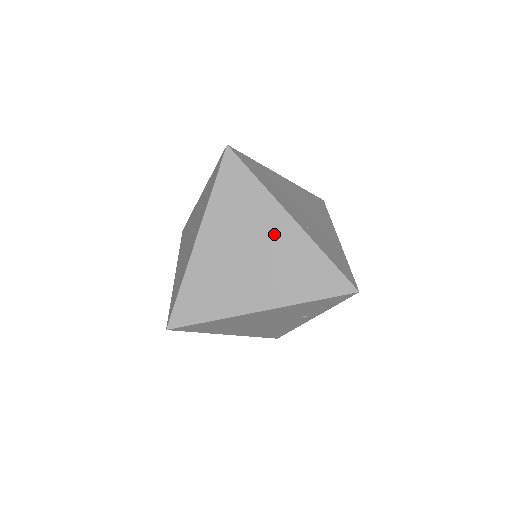
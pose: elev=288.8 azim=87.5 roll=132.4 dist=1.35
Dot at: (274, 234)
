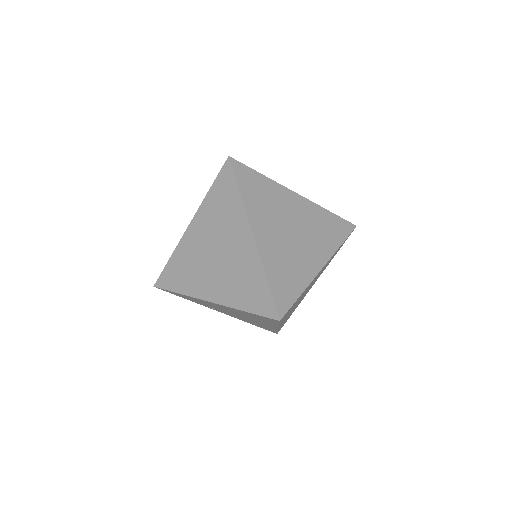
Dot at: (295, 209)
